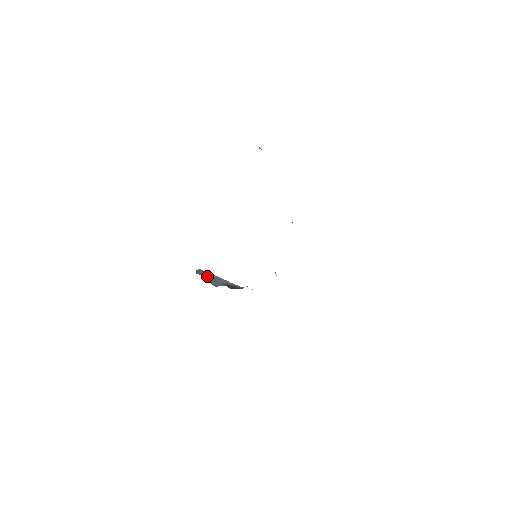
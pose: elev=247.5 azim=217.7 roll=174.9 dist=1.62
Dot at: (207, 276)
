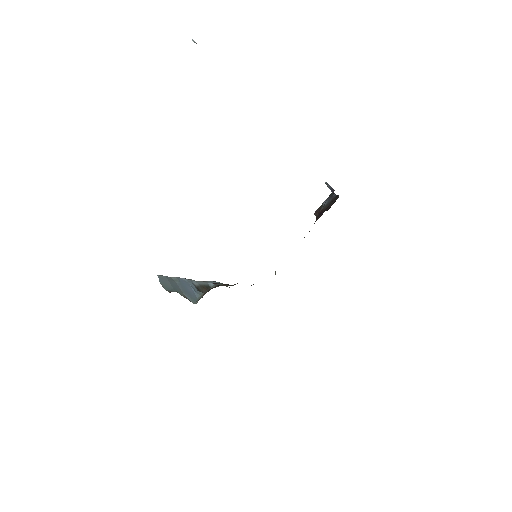
Dot at: (176, 287)
